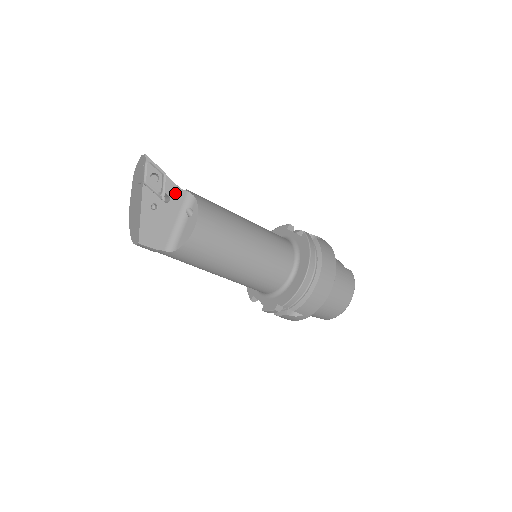
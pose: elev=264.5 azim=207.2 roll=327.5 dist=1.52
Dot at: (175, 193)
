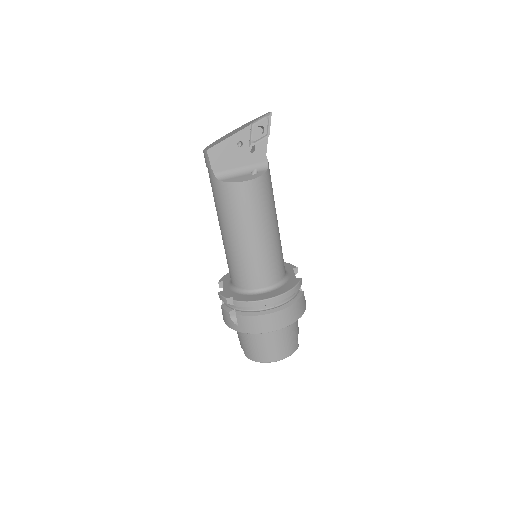
Dot at: (260, 153)
